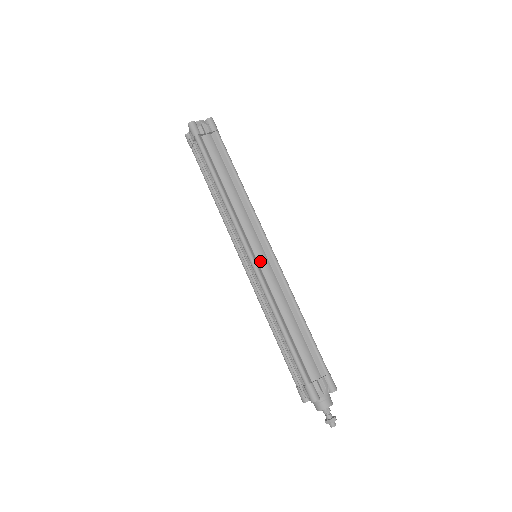
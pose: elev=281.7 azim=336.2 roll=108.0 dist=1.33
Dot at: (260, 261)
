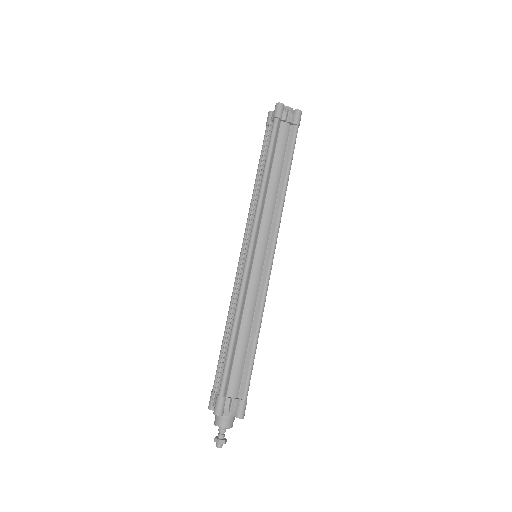
Dot at: (255, 263)
